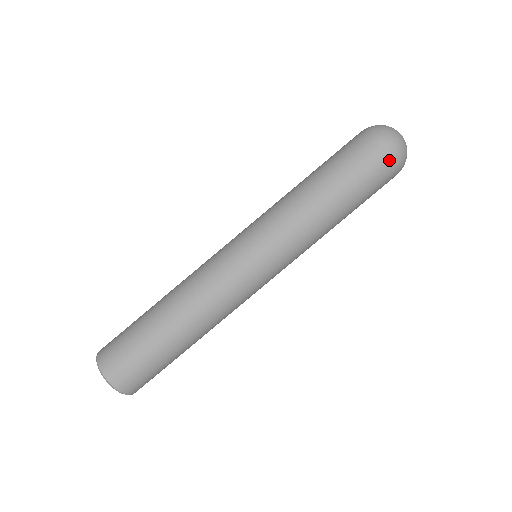
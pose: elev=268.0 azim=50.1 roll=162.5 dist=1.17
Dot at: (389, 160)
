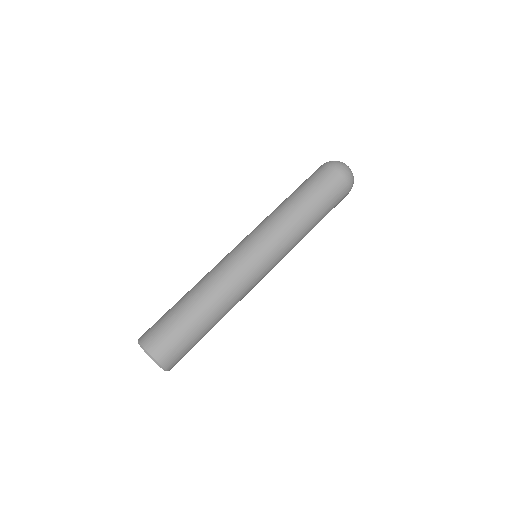
Dot at: (342, 181)
